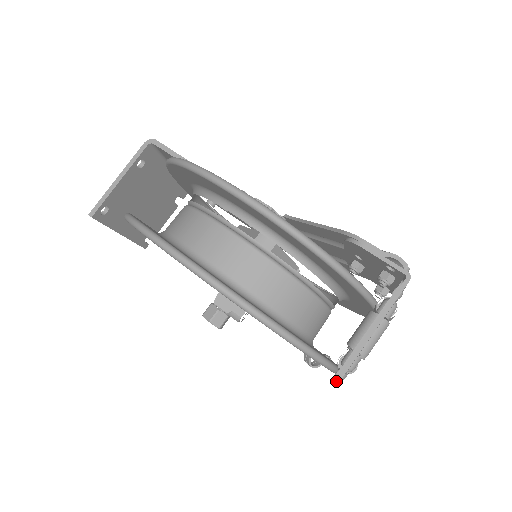
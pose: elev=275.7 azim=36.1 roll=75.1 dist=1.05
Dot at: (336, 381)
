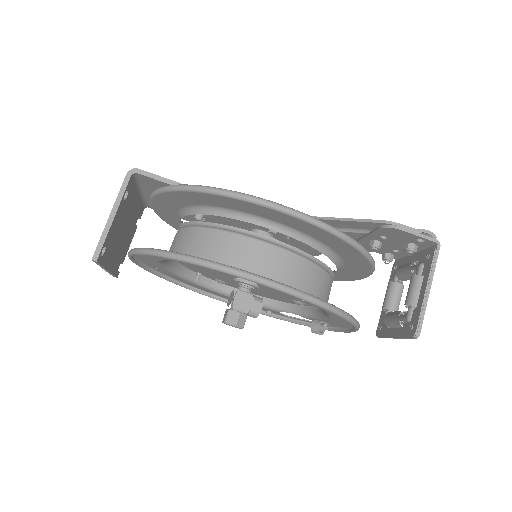
Dot at: (418, 333)
